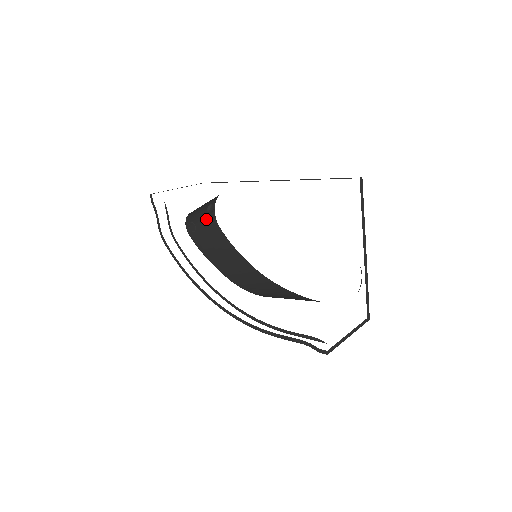
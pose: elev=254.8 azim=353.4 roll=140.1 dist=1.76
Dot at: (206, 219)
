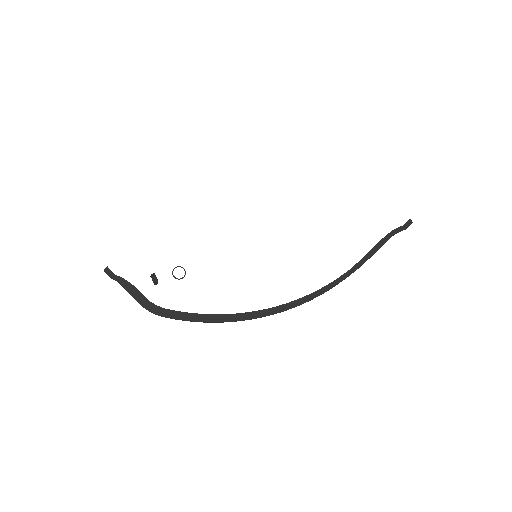
Dot at: occluded
